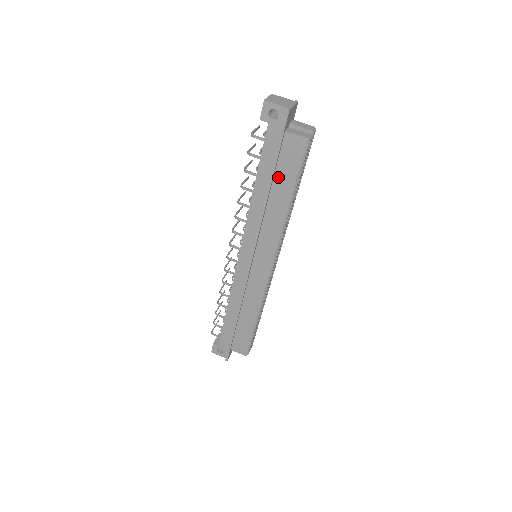
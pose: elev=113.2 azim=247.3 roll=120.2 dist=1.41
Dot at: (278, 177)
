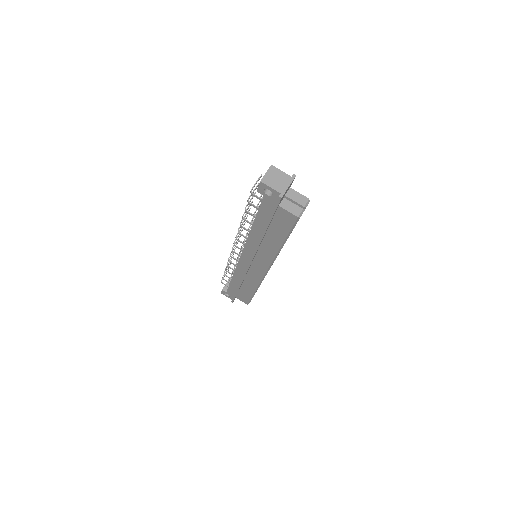
Dot at: (272, 228)
